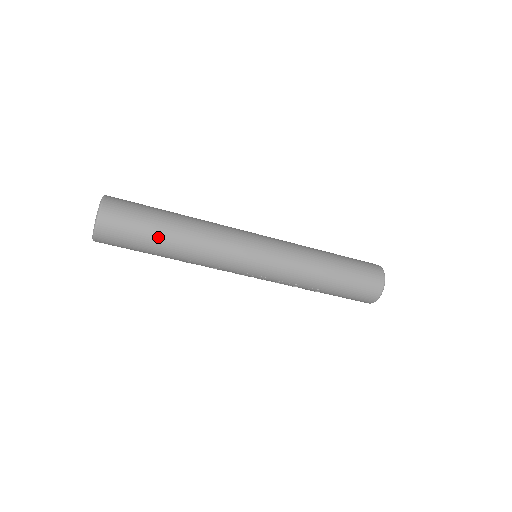
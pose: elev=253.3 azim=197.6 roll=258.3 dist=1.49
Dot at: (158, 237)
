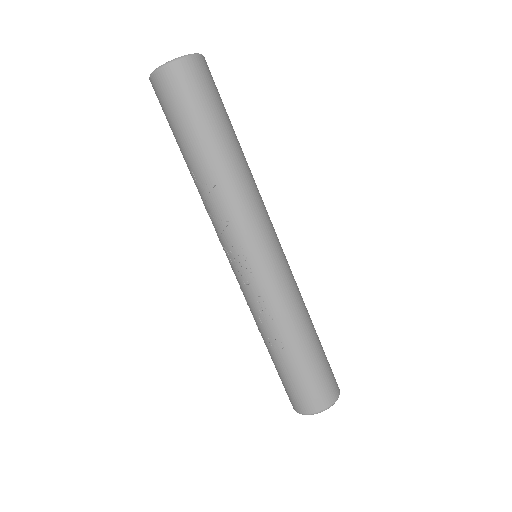
Dot at: (218, 130)
